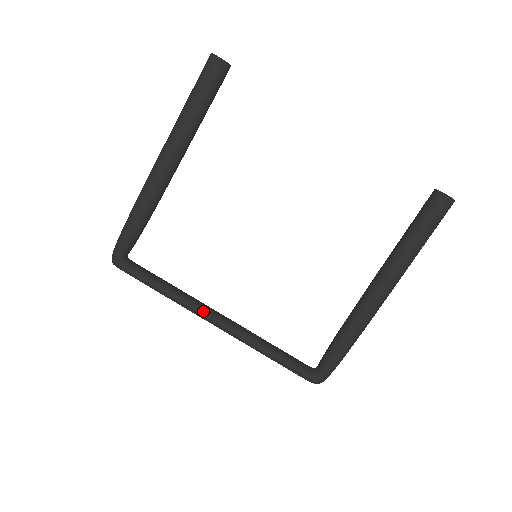
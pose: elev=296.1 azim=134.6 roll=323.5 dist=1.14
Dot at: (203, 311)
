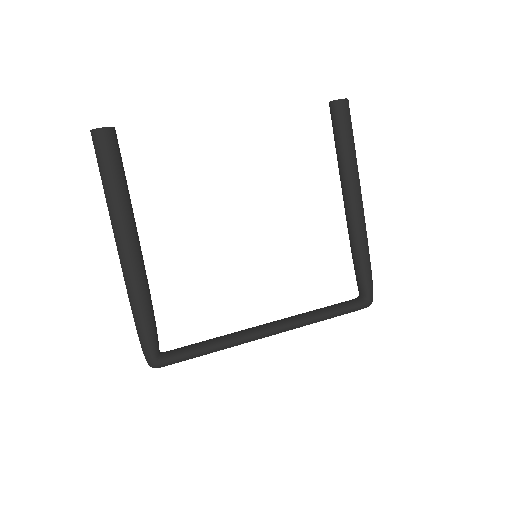
Dot at: (256, 333)
